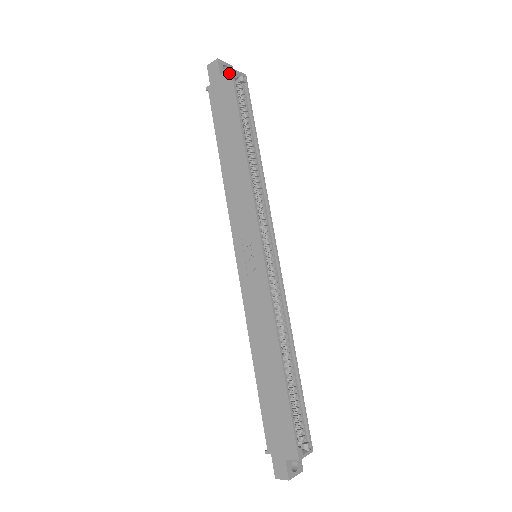
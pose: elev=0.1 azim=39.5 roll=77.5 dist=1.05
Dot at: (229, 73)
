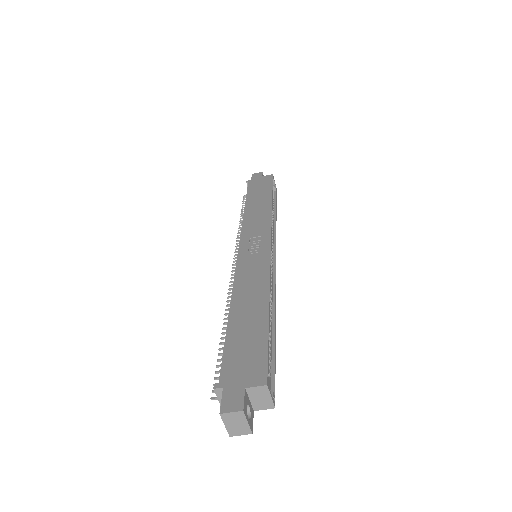
Dot at: (270, 176)
